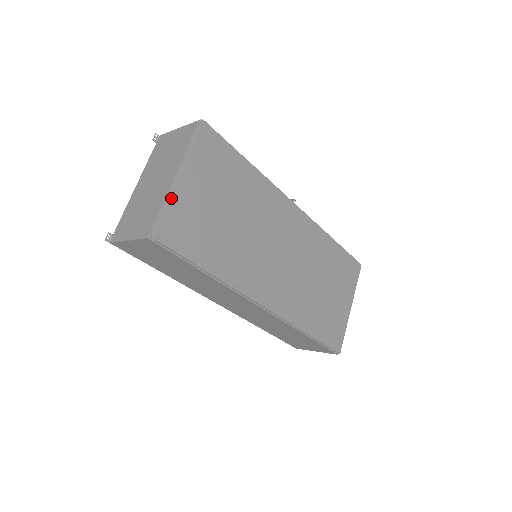
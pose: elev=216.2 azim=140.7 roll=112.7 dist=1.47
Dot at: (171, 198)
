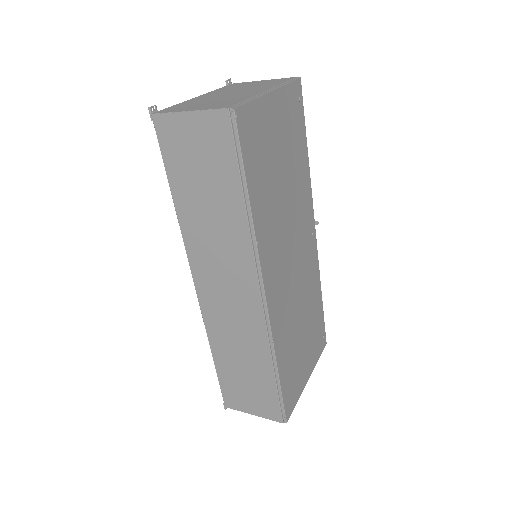
Dot at: (260, 99)
